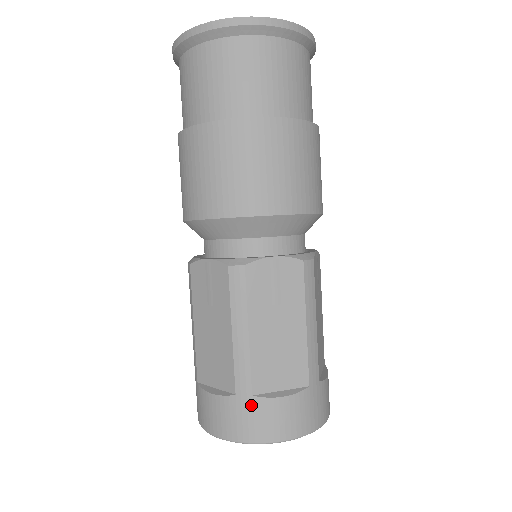
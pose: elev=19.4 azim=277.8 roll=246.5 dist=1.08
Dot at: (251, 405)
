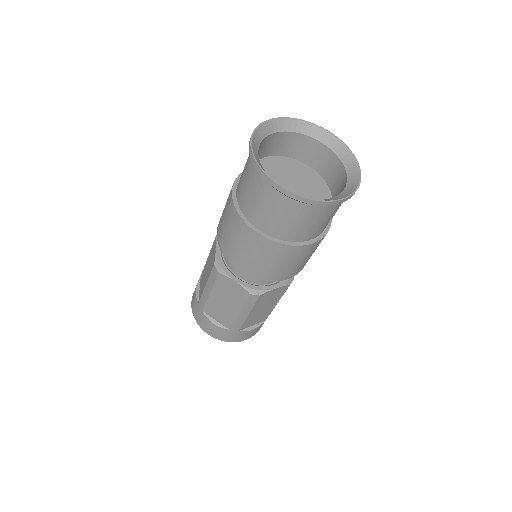
Dot at: (236, 333)
